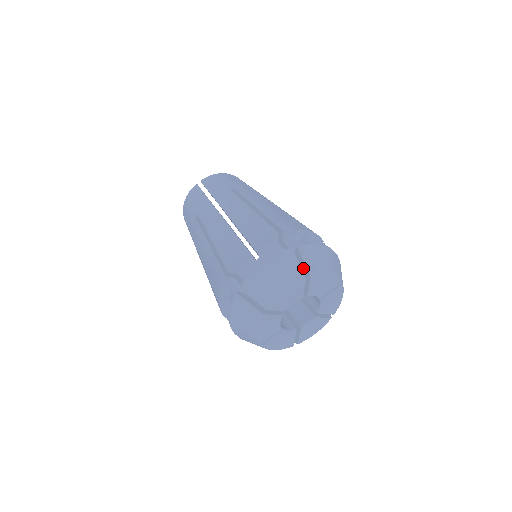
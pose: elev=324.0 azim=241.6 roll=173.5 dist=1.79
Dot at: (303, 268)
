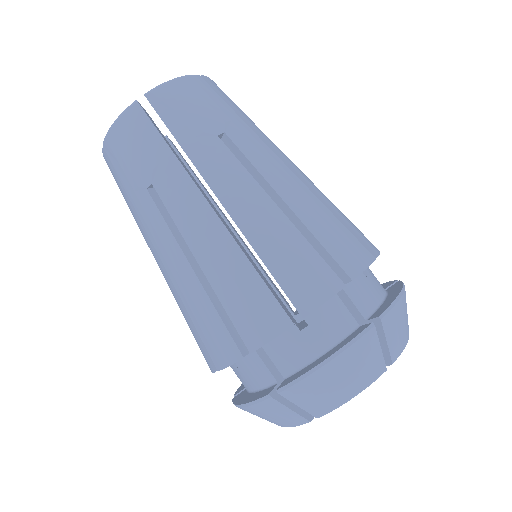
Dot at: occluded
